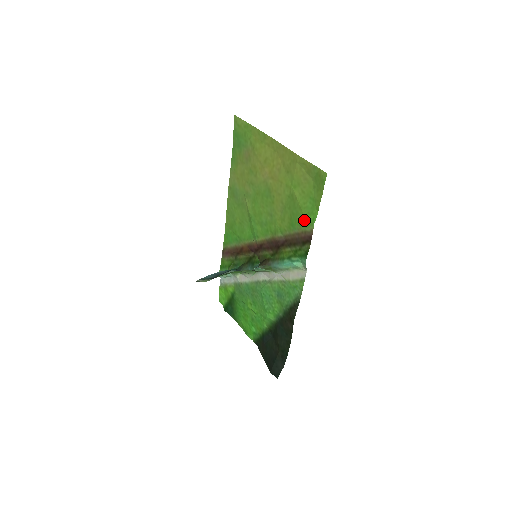
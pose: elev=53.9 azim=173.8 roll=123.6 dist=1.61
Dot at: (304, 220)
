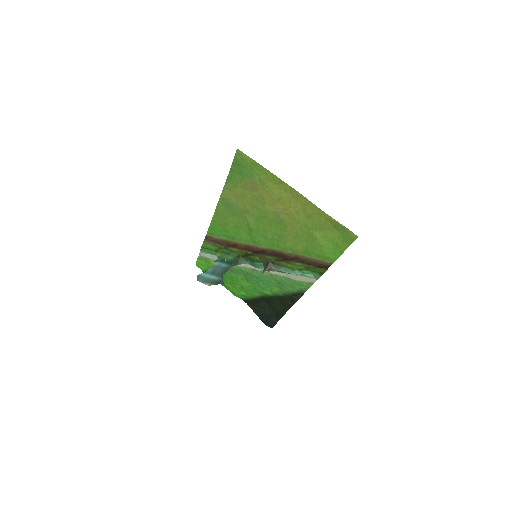
Dot at: (324, 256)
